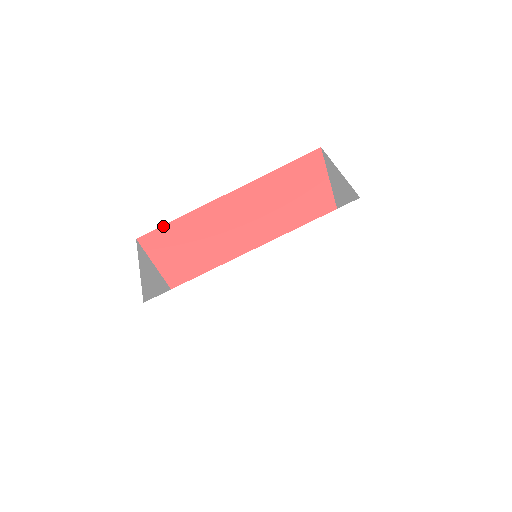
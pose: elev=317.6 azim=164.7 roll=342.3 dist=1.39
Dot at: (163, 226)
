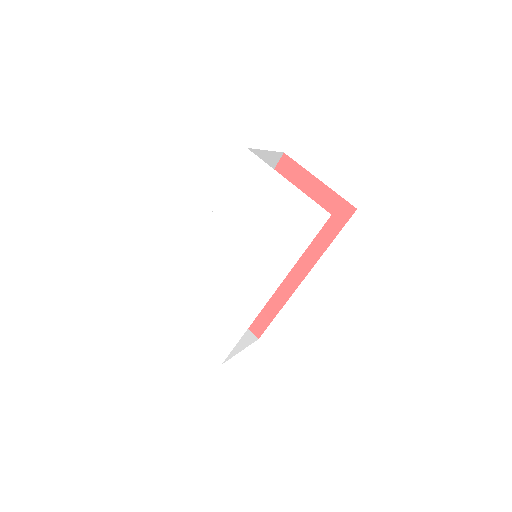
Dot at: occluded
